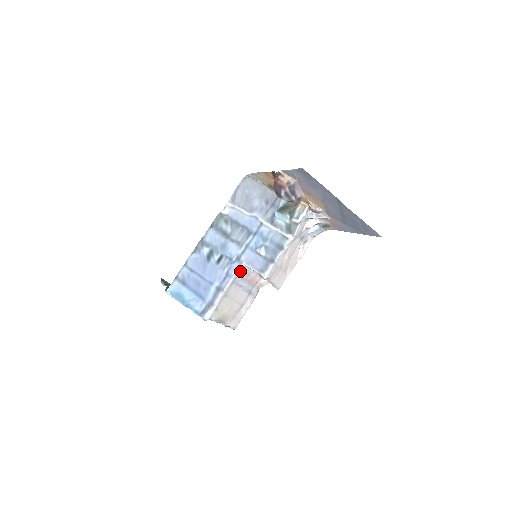
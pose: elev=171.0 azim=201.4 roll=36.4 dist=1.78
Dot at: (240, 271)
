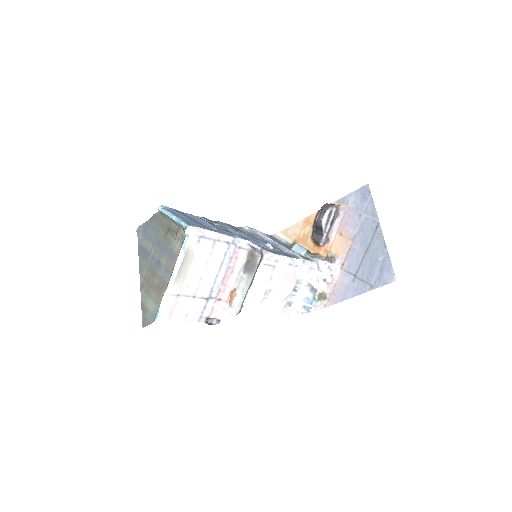
Dot at: (240, 244)
